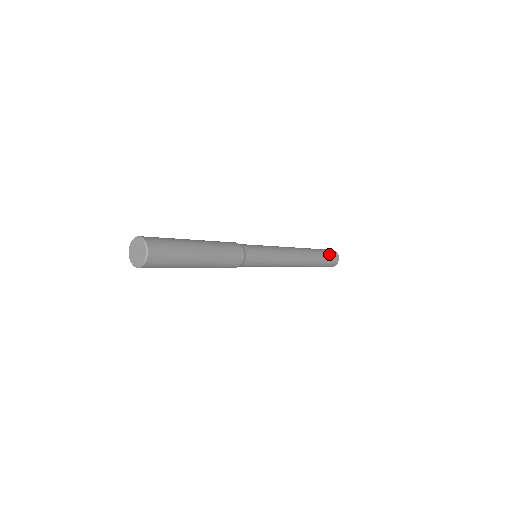
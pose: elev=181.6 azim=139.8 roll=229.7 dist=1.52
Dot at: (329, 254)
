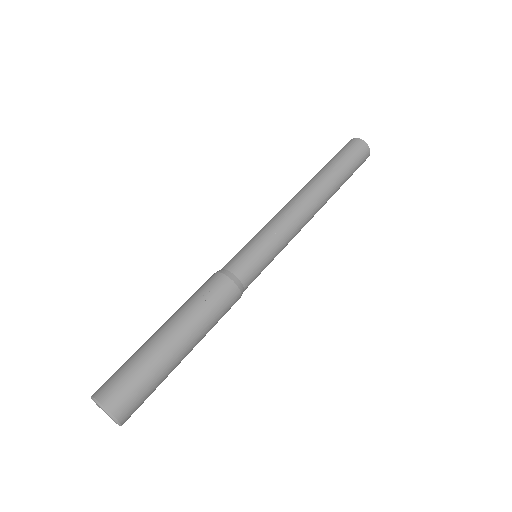
Dot at: (350, 154)
